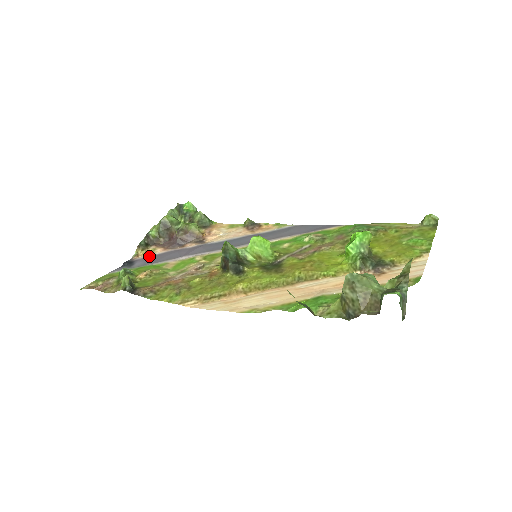
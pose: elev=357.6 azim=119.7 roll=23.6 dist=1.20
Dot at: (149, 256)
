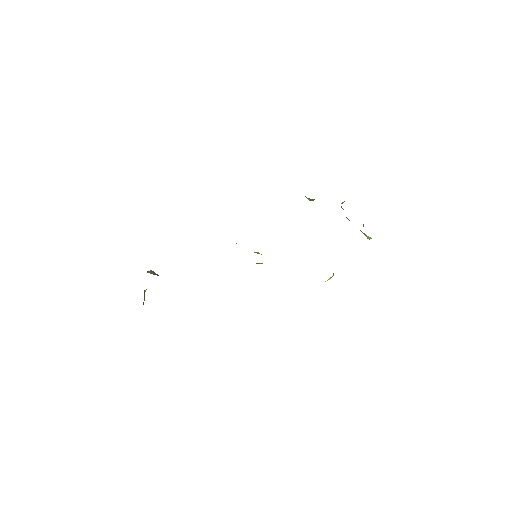
Dot at: occluded
